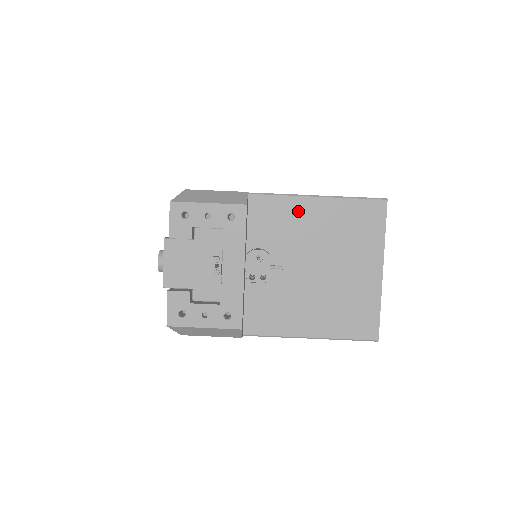
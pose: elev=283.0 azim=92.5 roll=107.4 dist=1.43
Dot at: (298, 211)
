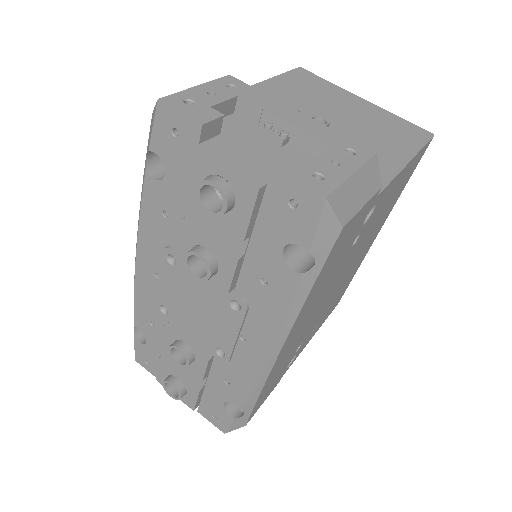
Dot at: occluded
